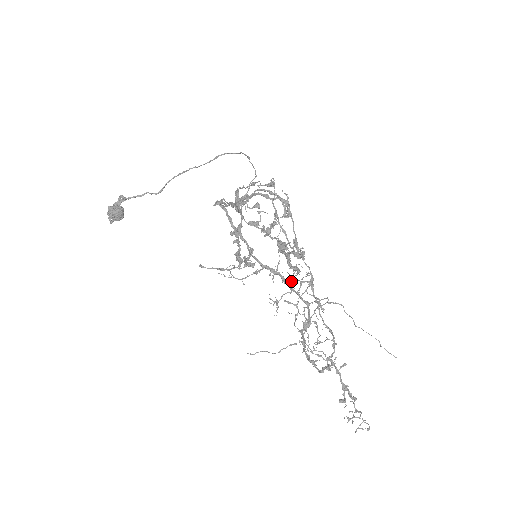
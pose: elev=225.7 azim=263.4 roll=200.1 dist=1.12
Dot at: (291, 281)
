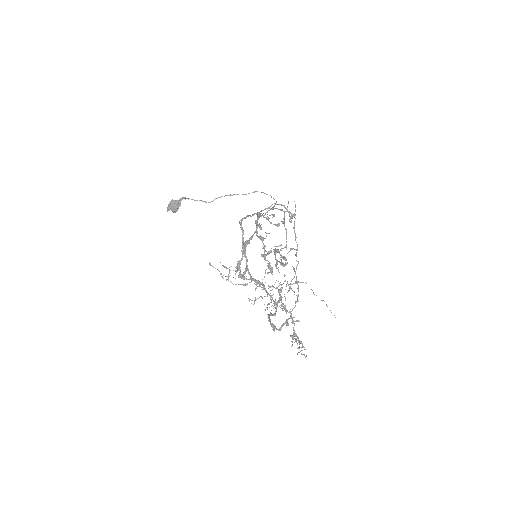
Dot at: occluded
